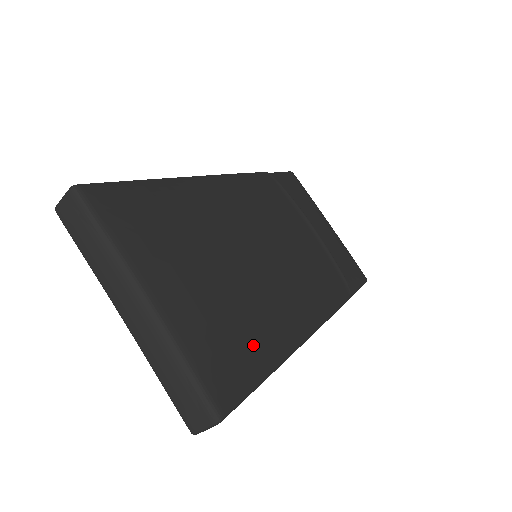
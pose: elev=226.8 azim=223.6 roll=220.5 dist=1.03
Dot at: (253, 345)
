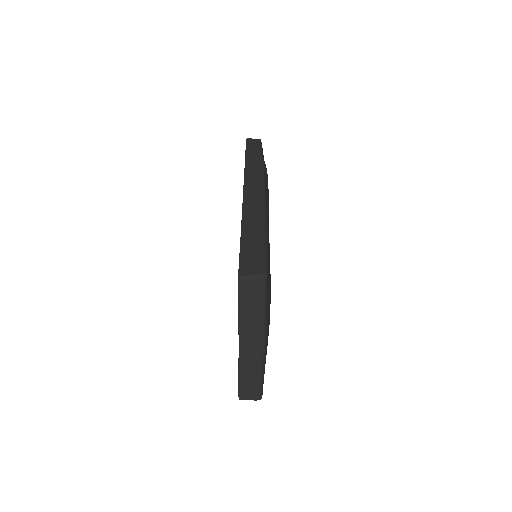
Dot at: occluded
